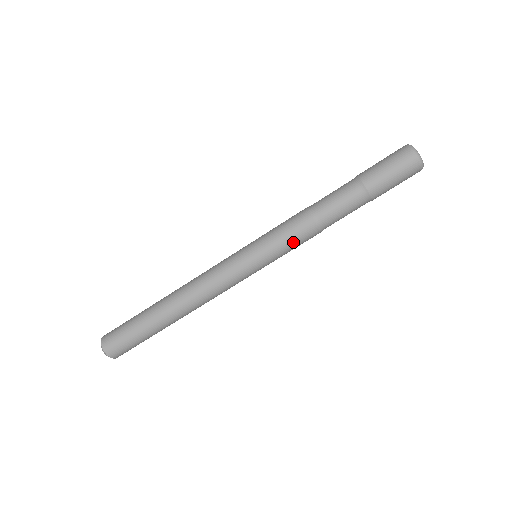
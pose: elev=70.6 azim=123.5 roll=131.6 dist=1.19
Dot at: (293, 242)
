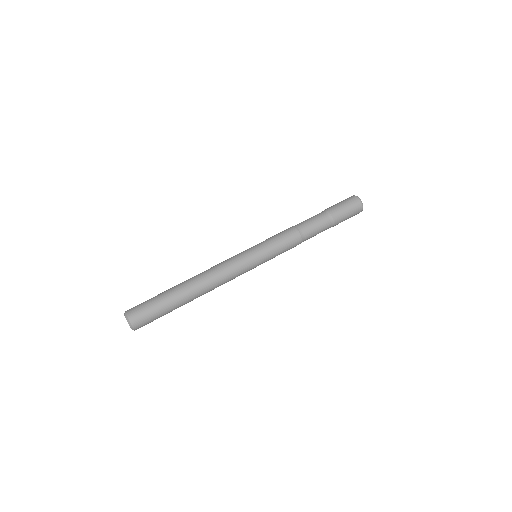
Dot at: (285, 247)
